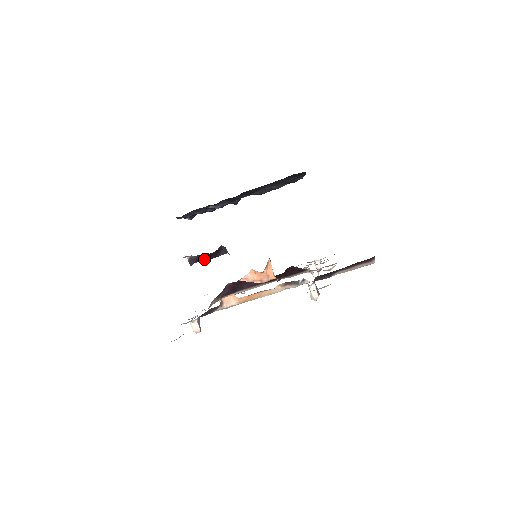
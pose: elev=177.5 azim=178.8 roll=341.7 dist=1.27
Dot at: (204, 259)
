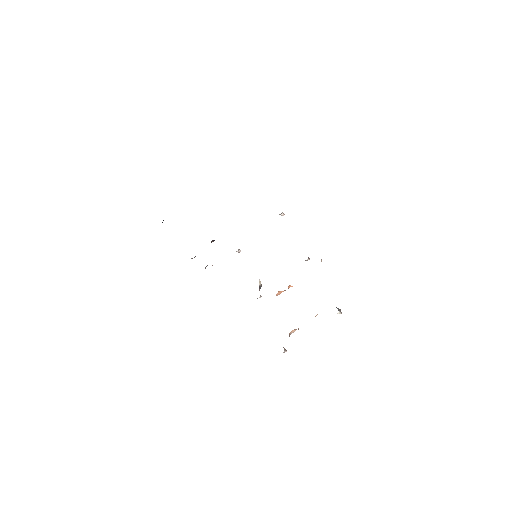
Dot at: occluded
